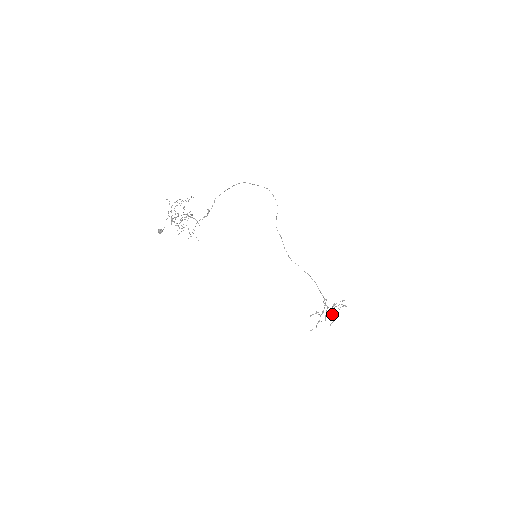
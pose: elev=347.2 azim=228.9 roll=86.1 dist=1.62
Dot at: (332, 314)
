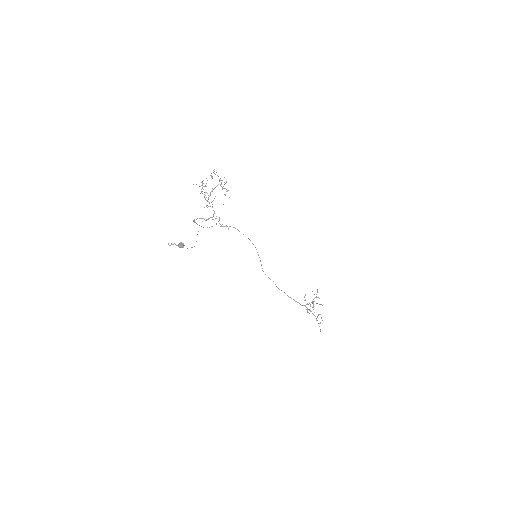
Dot at: occluded
